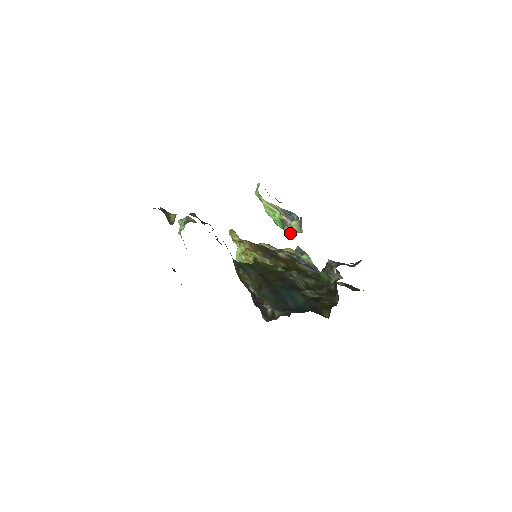
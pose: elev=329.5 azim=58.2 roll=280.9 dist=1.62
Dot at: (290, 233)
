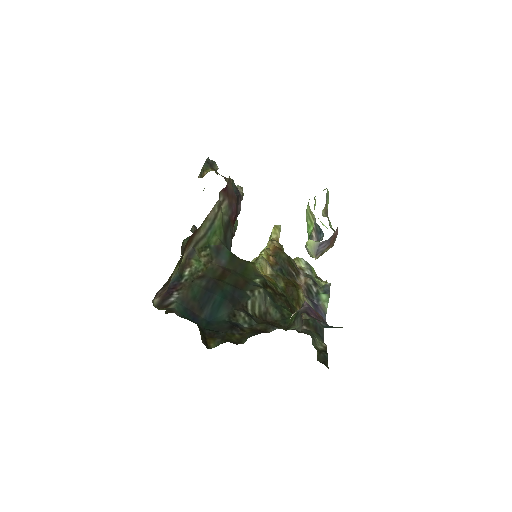
Dot at: occluded
